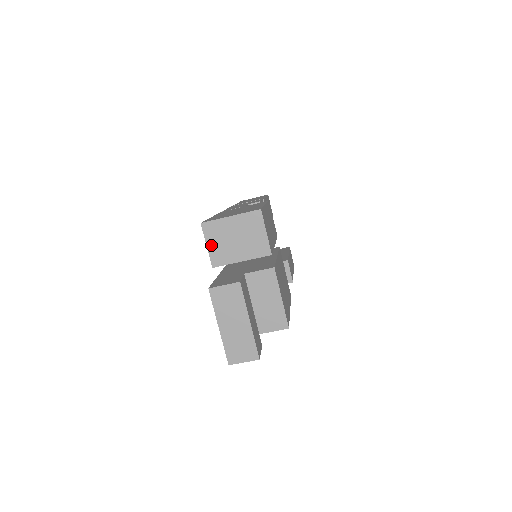
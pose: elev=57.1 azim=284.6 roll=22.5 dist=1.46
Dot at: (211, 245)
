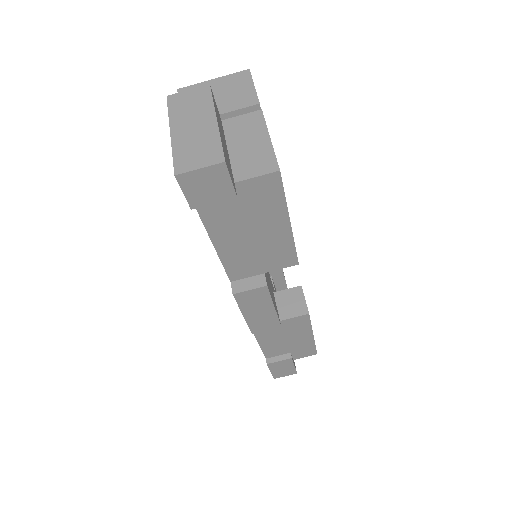
Dot at: occluded
